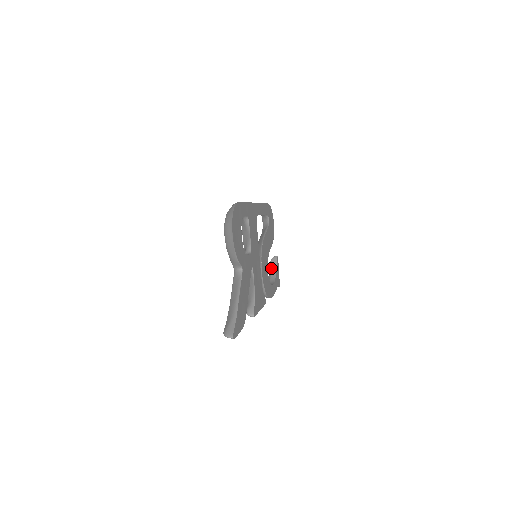
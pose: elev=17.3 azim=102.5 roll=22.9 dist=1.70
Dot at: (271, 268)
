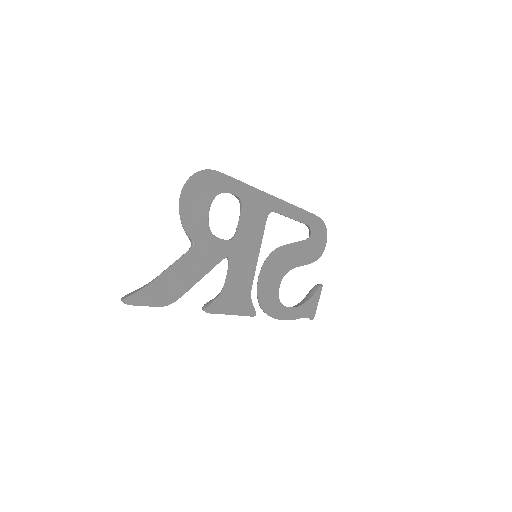
Dot at: (307, 294)
